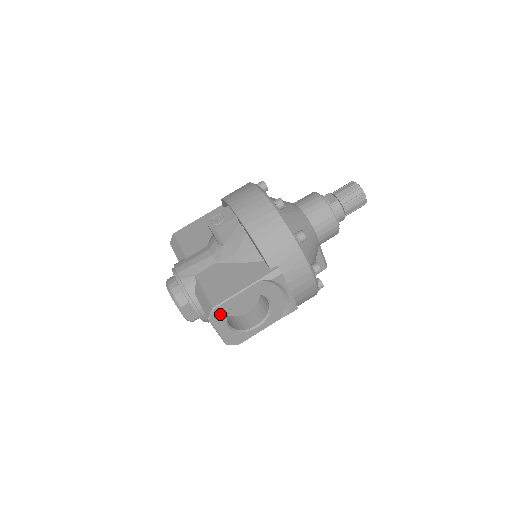
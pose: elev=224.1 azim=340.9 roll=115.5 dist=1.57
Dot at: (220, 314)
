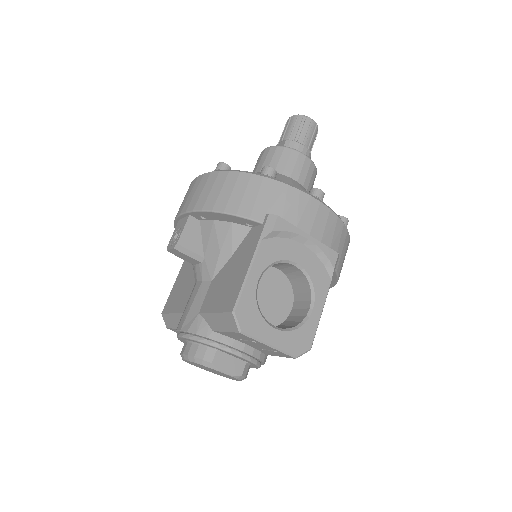
Dot at: (249, 316)
